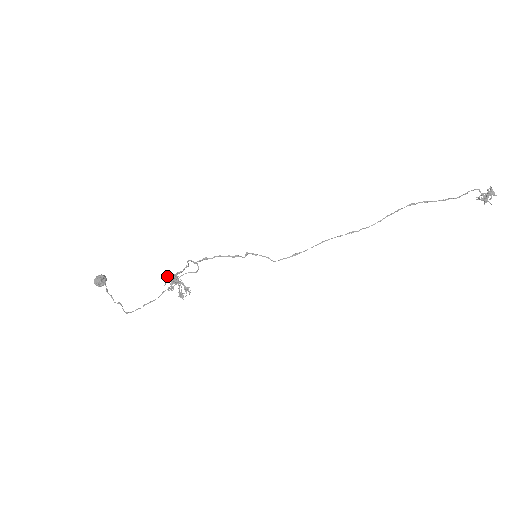
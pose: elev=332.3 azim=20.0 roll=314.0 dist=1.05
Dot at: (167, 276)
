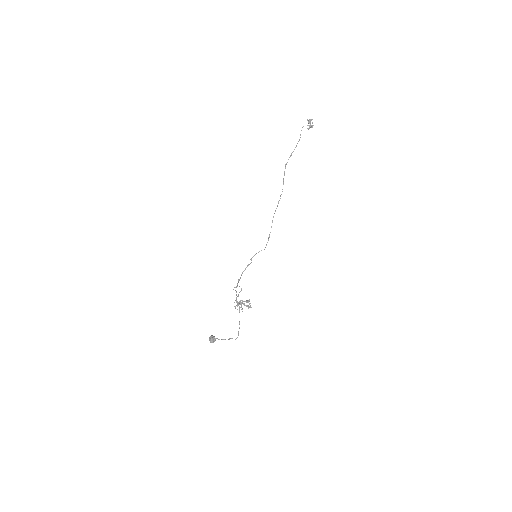
Dot at: (234, 306)
